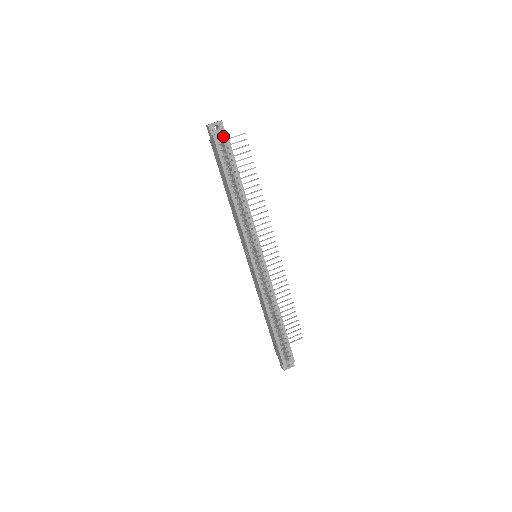
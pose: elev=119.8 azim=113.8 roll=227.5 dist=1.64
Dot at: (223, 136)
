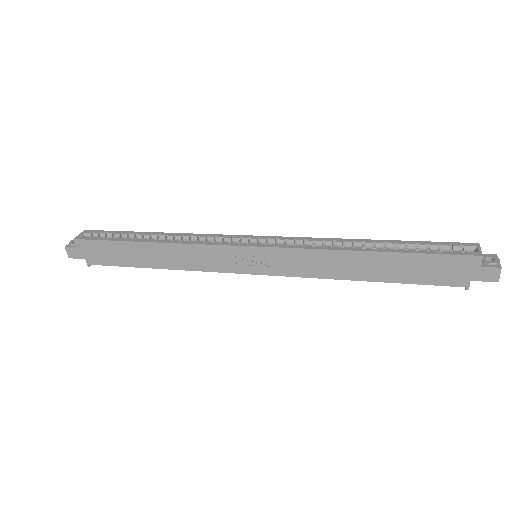
Dot at: (85, 234)
